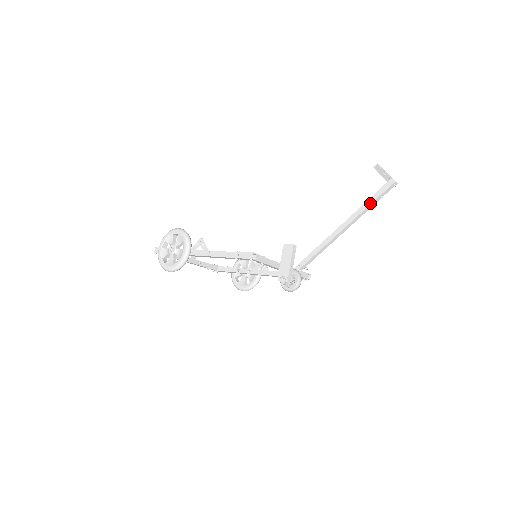
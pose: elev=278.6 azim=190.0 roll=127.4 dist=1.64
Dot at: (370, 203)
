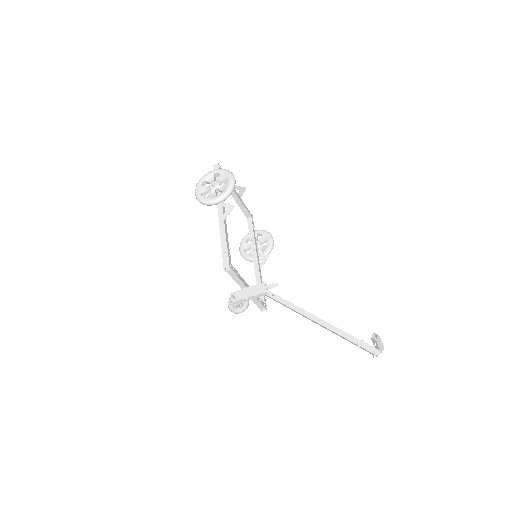
Dot at: (349, 339)
